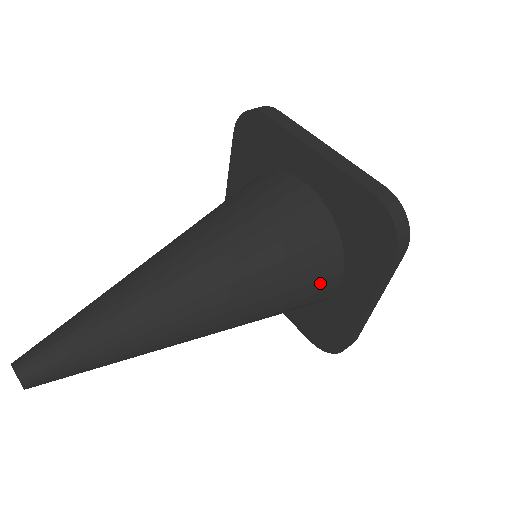
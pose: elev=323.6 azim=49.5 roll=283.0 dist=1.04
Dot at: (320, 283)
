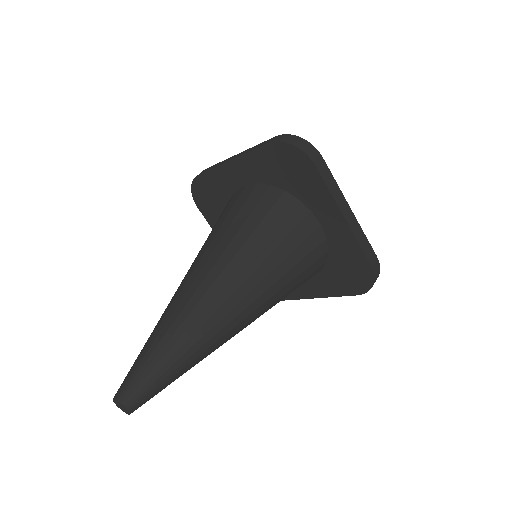
Dot at: occluded
